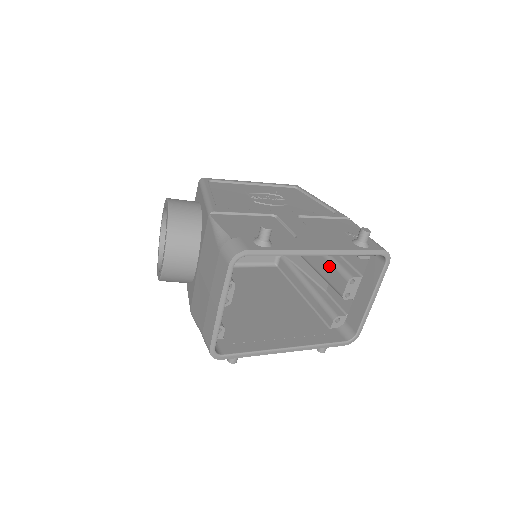
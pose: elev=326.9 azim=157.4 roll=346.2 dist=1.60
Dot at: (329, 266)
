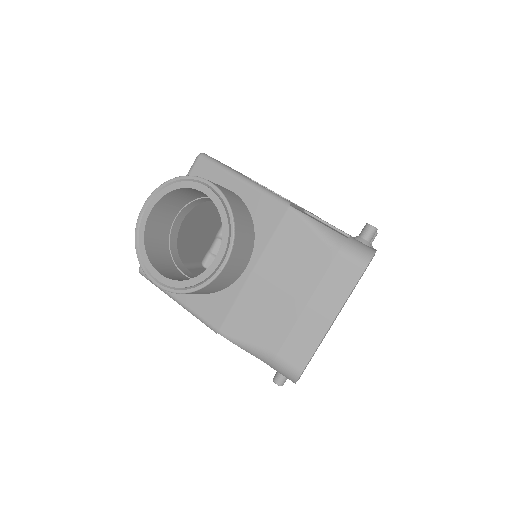
Dot at: occluded
